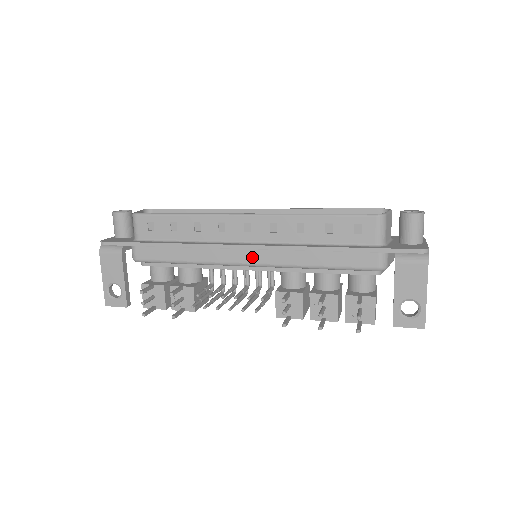
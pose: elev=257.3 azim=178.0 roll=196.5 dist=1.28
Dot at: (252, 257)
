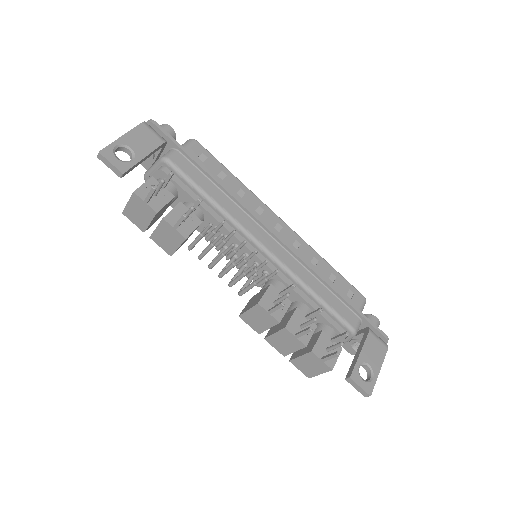
Dot at: (272, 246)
